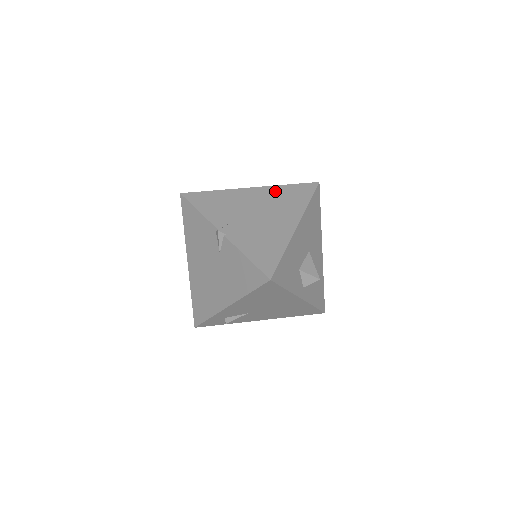
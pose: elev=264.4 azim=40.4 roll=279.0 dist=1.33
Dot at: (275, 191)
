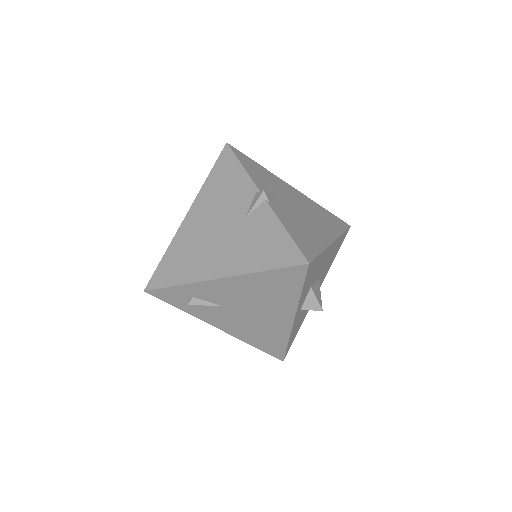
Dot at: (314, 204)
